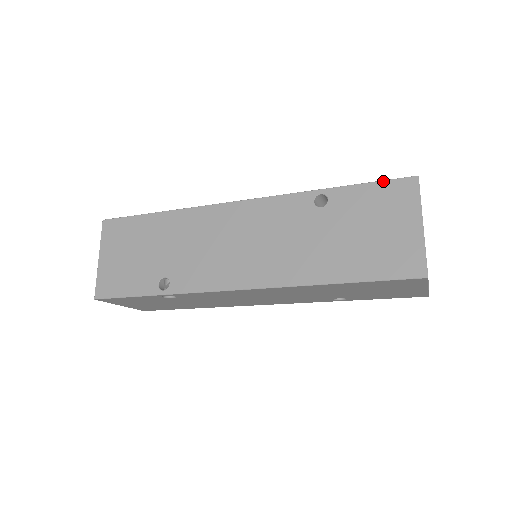
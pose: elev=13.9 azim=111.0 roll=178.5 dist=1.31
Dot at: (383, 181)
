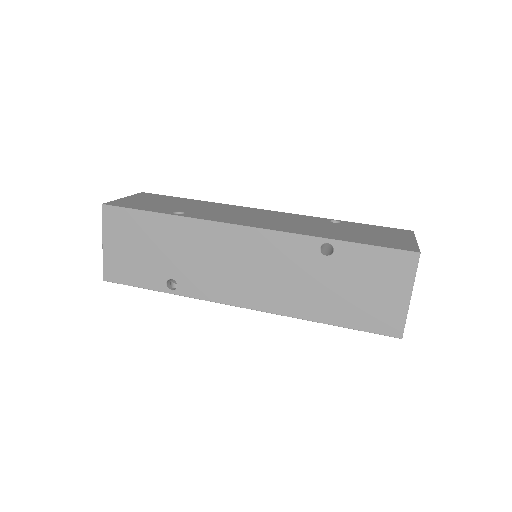
Dot at: (388, 249)
